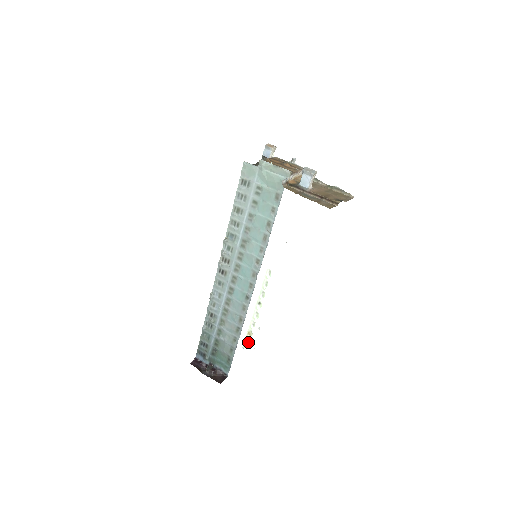
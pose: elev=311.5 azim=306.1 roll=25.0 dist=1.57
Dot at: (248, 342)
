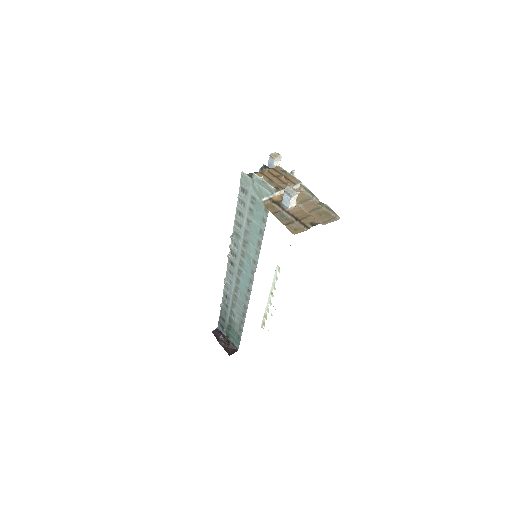
Dot at: (264, 324)
